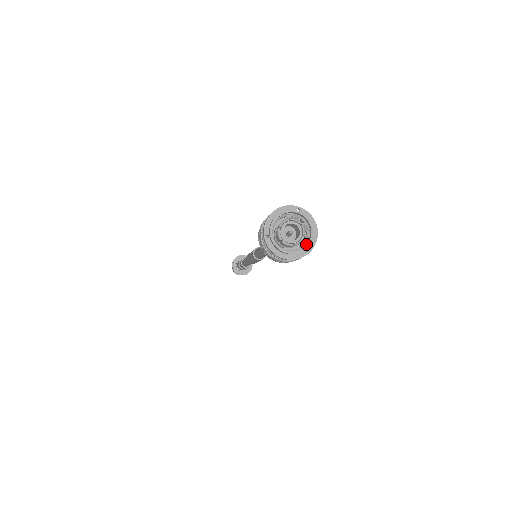
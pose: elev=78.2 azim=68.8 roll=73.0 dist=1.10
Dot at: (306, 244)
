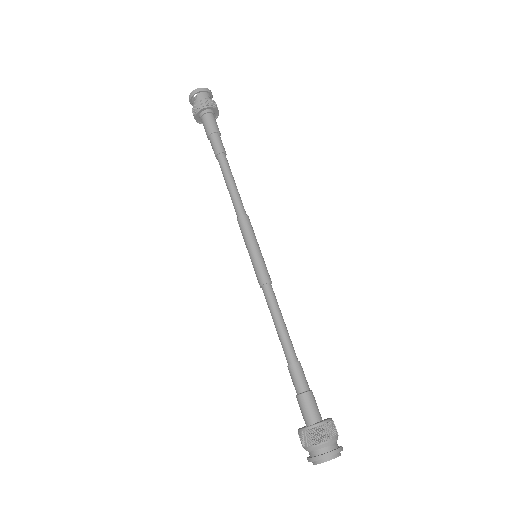
Dot at: (338, 453)
